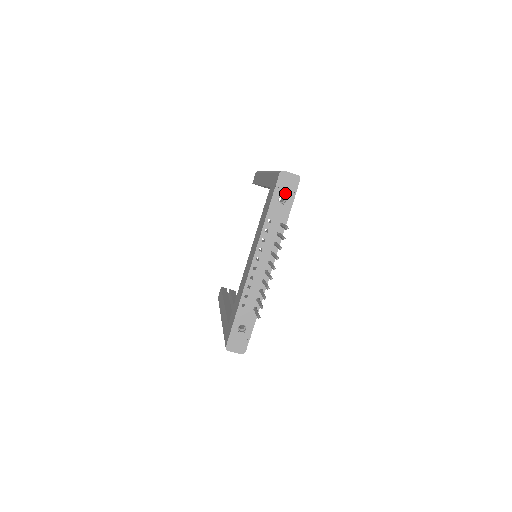
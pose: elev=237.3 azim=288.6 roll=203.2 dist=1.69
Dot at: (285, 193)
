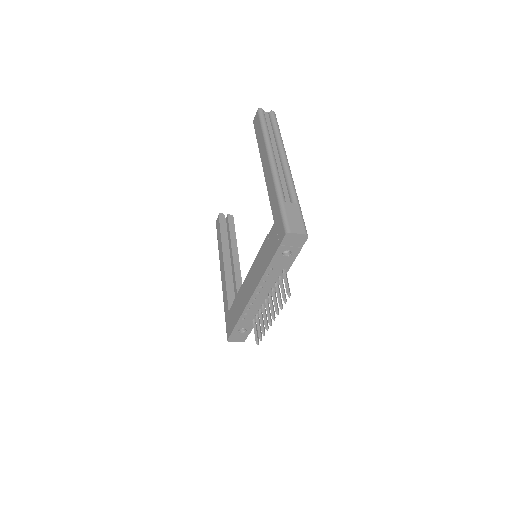
Dot at: (290, 249)
